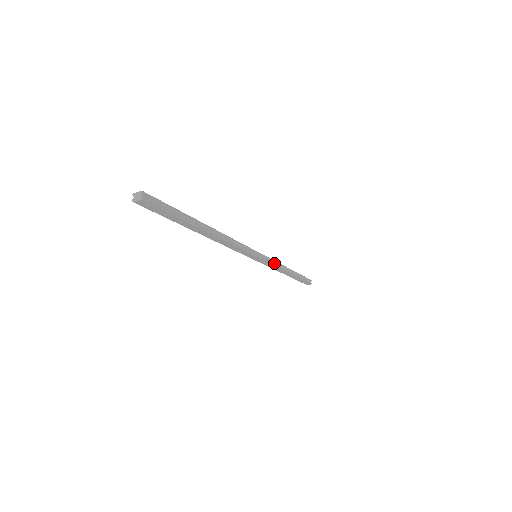
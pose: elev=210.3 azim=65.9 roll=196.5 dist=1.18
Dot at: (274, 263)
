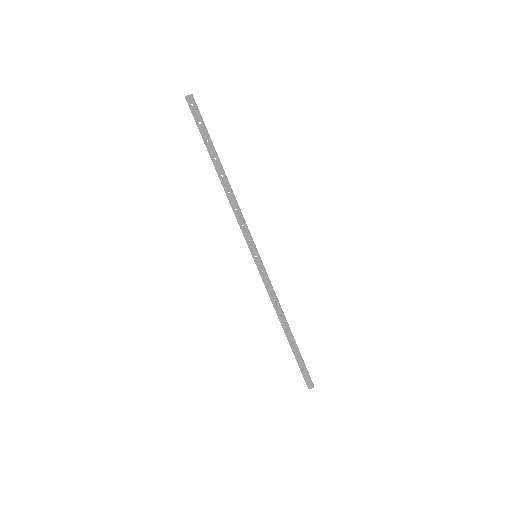
Dot at: (272, 289)
